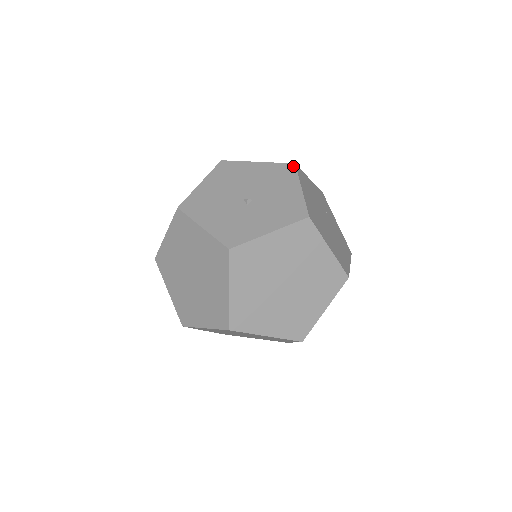
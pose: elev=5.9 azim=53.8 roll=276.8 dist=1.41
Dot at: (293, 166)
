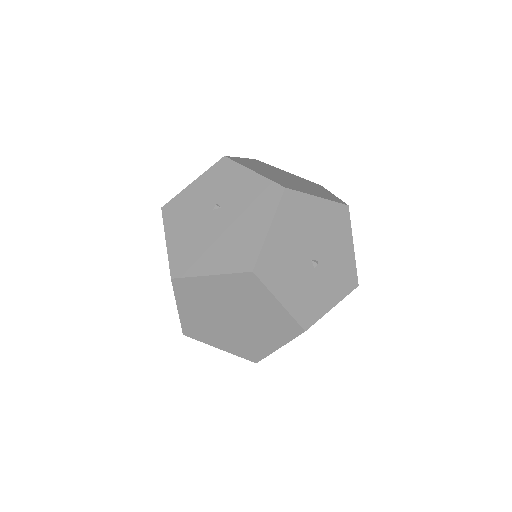
Dot at: (347, 210)
